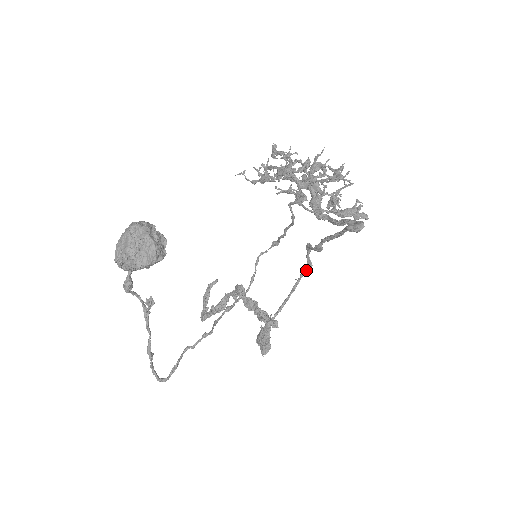
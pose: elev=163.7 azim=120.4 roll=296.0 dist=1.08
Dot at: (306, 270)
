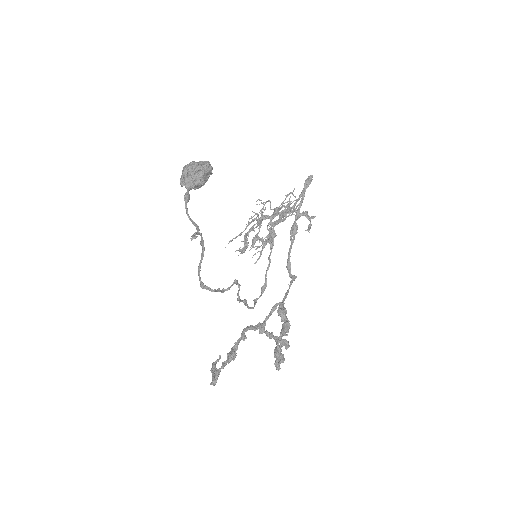
Dot at: (293, 279)
